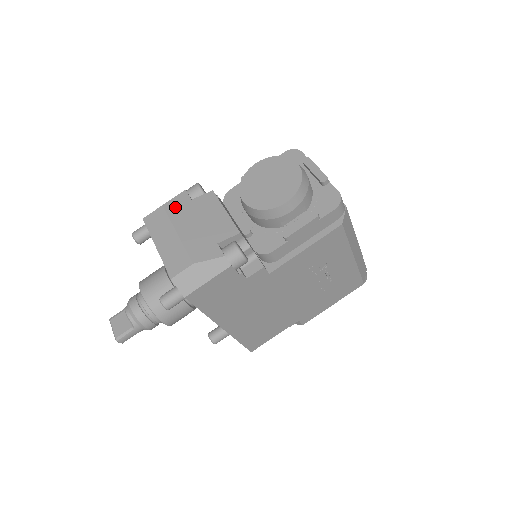
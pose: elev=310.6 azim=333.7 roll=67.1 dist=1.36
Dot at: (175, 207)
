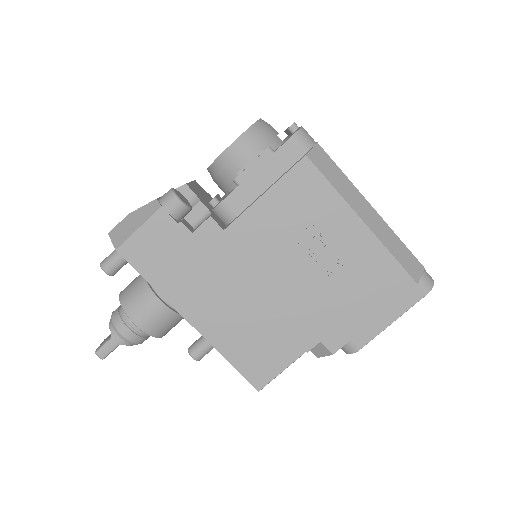
Dot at: occluded
